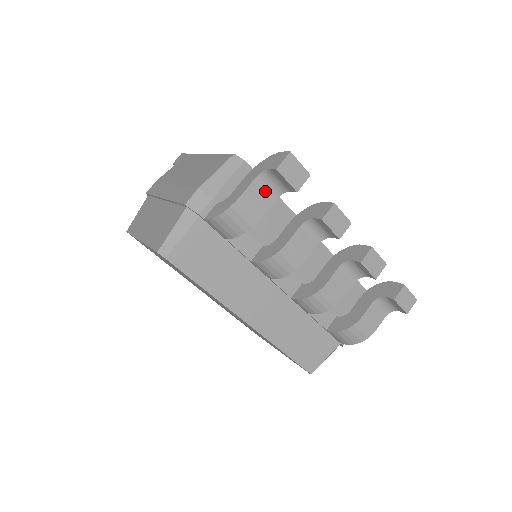
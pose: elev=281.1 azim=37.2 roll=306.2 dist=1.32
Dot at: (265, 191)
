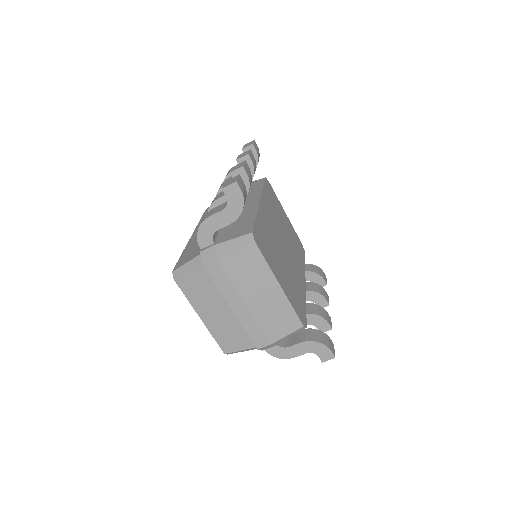
Dot at: occluded
